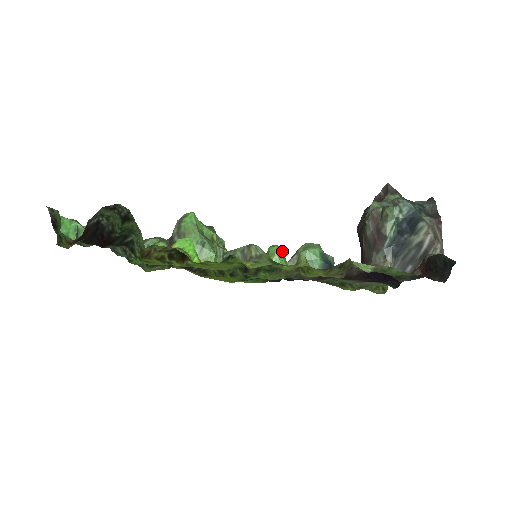
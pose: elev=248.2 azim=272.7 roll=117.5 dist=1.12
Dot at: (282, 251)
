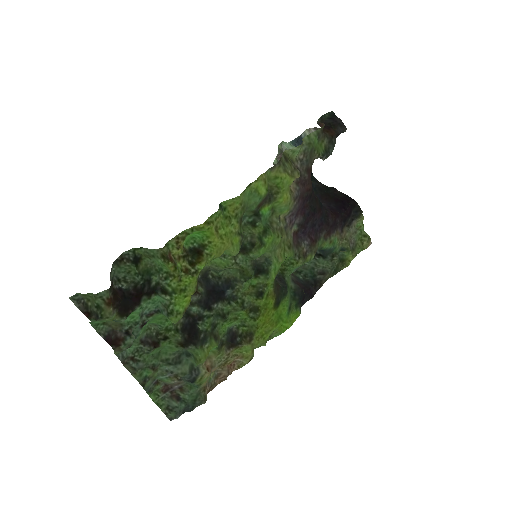
Dot at: occluded
